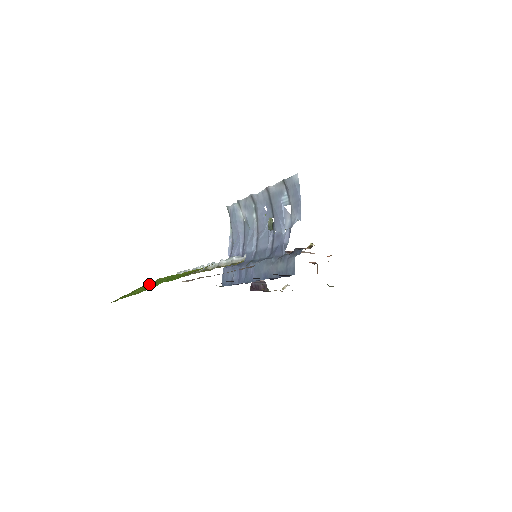
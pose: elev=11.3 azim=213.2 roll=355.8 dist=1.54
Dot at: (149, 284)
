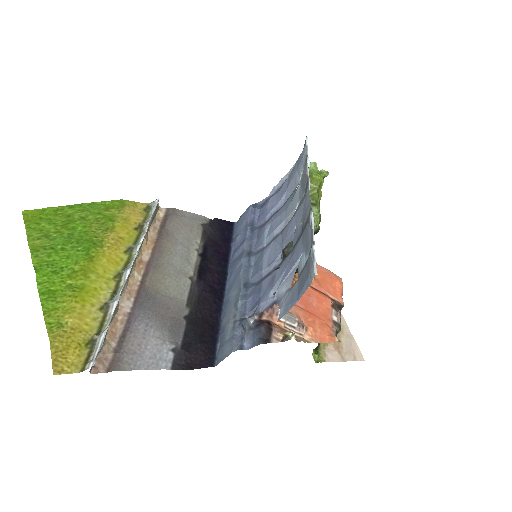
Dot at: (85, 215)
